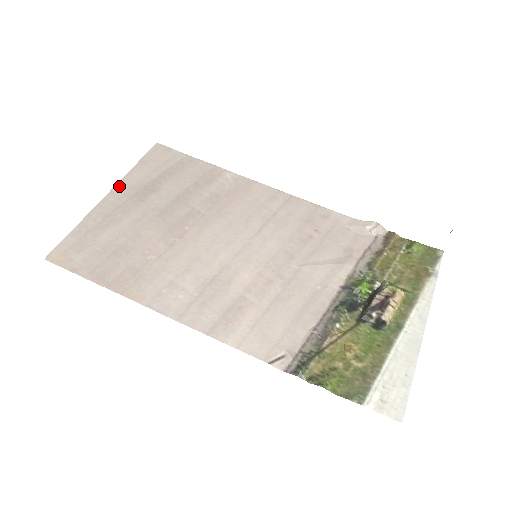
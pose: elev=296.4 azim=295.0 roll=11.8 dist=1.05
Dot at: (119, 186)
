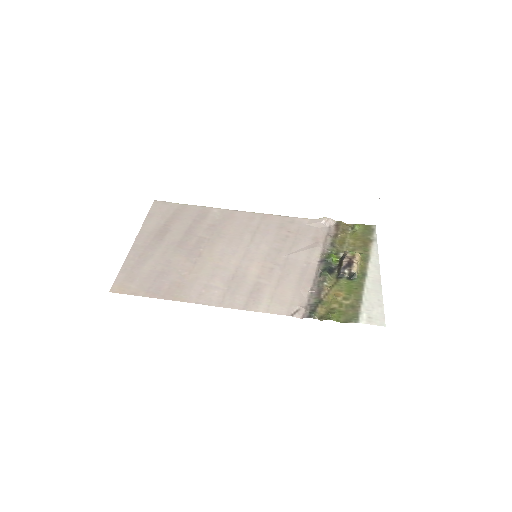
Dot at: (140, 234)
